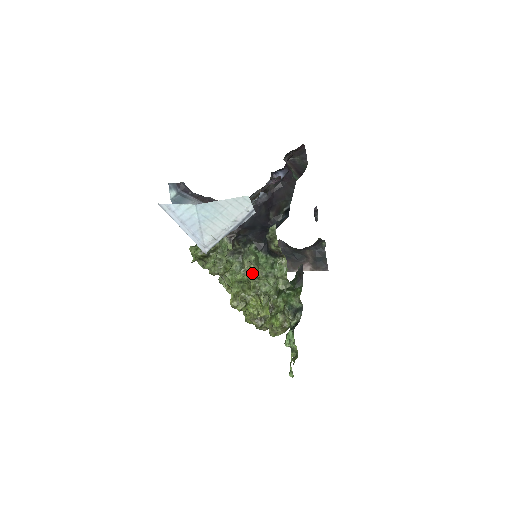
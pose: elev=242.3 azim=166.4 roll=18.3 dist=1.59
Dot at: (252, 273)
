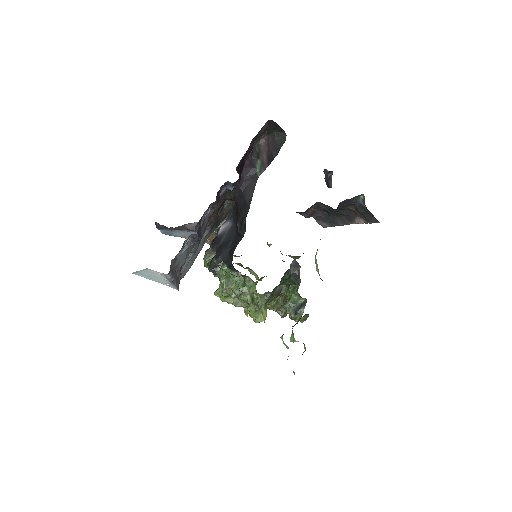
Dot at: occluded
